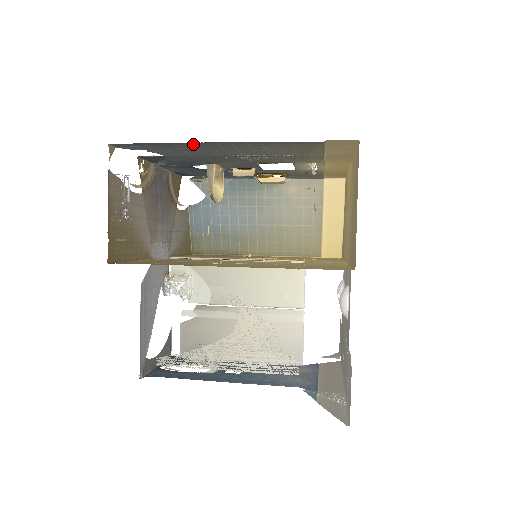
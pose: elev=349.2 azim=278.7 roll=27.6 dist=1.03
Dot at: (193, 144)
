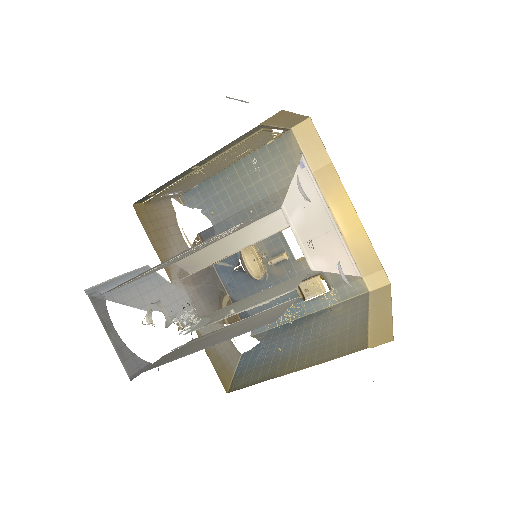
Dot at: (222, 177)
